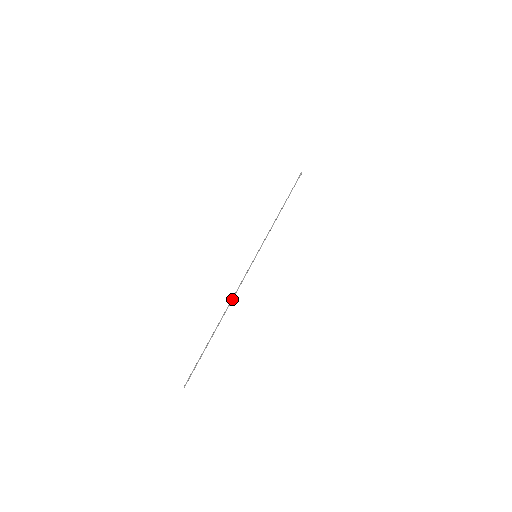
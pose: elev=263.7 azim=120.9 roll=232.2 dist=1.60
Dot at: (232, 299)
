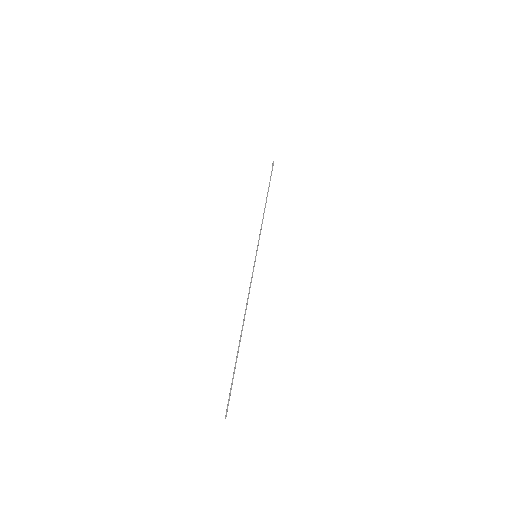
Dot at: occluded
